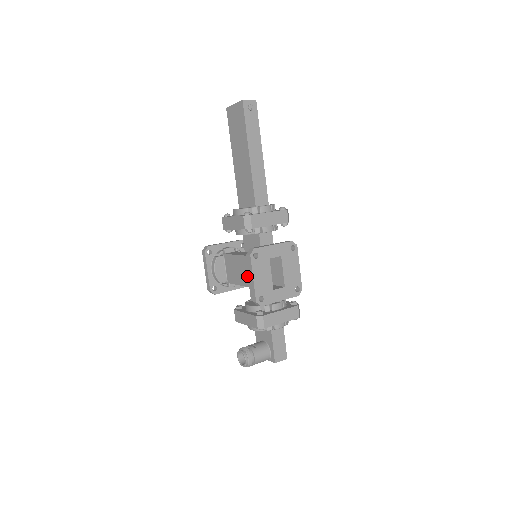
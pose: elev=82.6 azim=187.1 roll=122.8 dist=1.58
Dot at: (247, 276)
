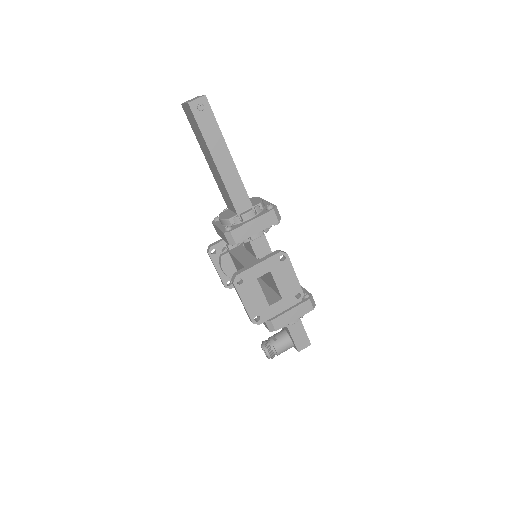
Dot at: occluded
